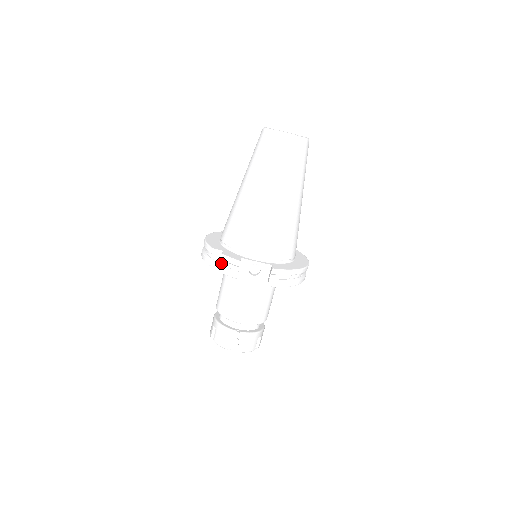
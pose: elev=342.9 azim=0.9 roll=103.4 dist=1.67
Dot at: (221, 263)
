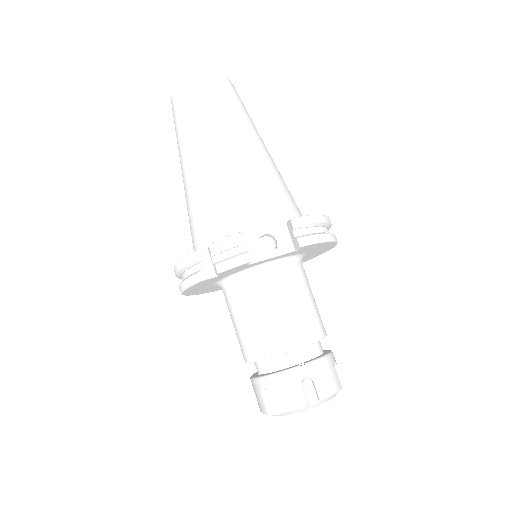
Dot at: (216, 261)
